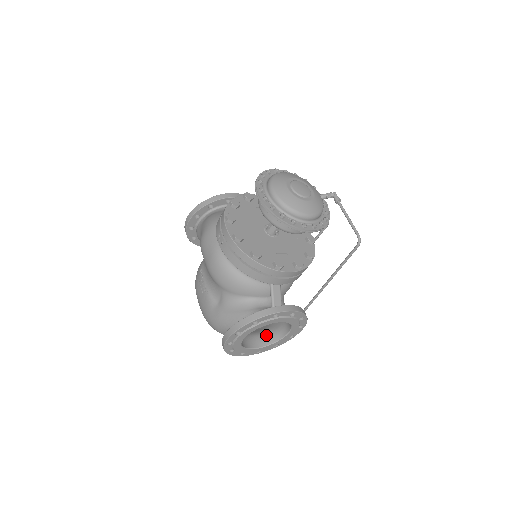
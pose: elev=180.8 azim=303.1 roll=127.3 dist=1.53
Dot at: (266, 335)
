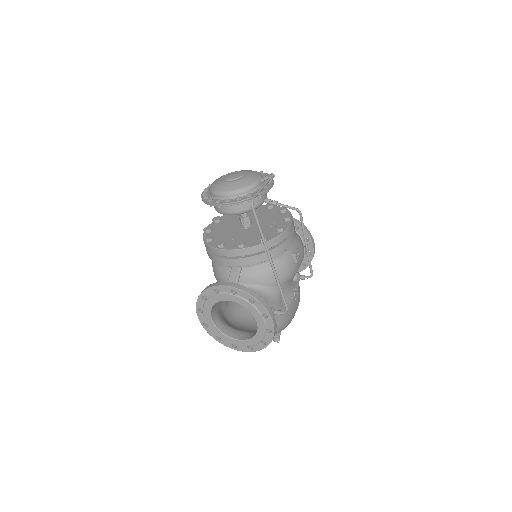
Dot at: (256, 331)
